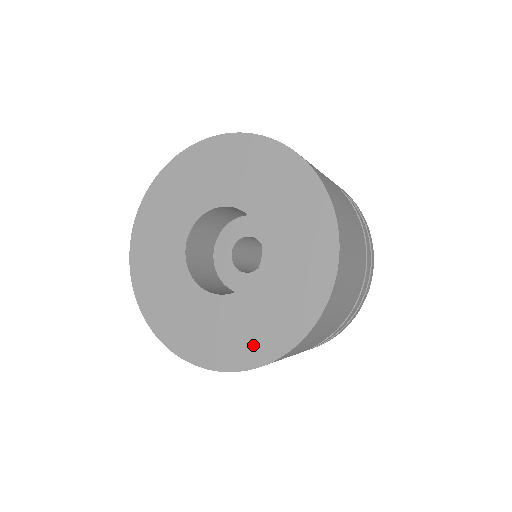
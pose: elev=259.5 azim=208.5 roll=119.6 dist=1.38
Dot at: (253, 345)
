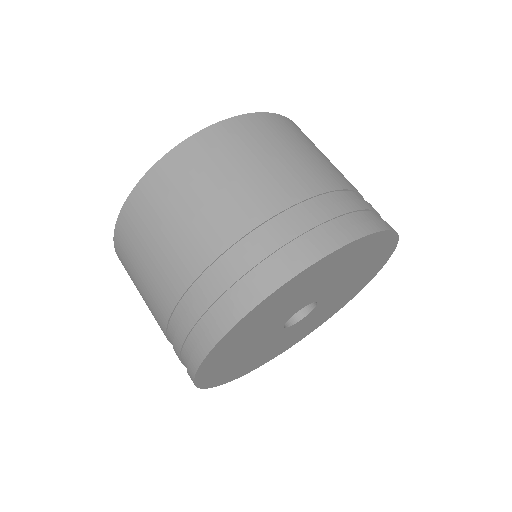
Dot at: occluded
